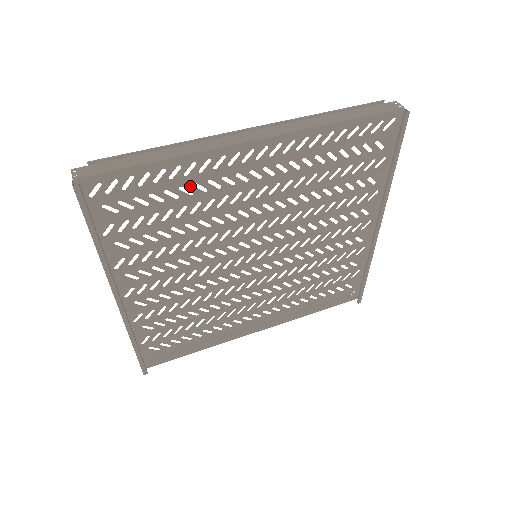
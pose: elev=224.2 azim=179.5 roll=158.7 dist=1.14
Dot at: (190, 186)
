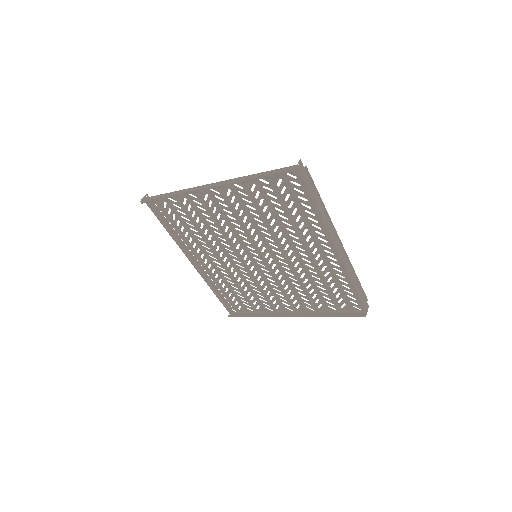
Dot at: (302, 220)
